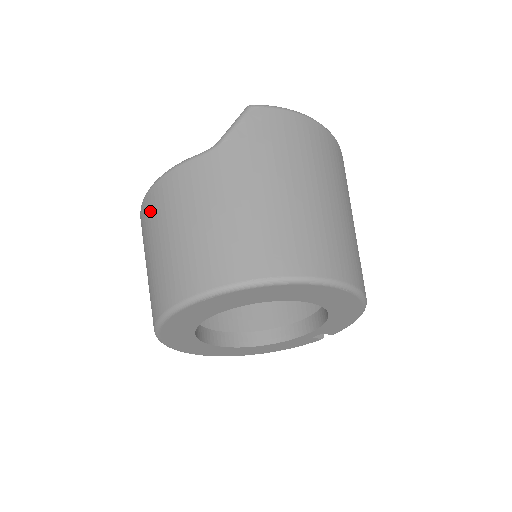
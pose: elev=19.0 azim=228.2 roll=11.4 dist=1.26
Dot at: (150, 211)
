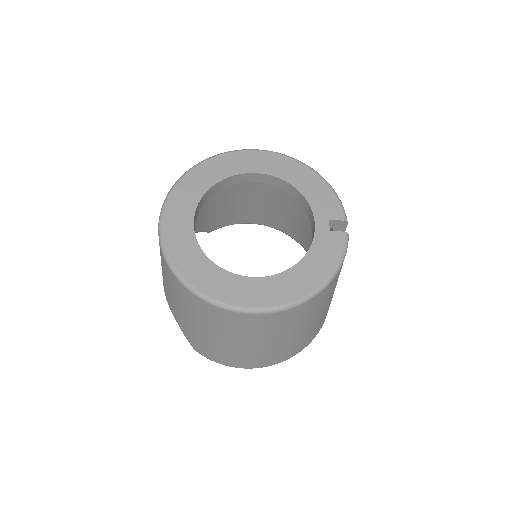
Dot at: occluded
